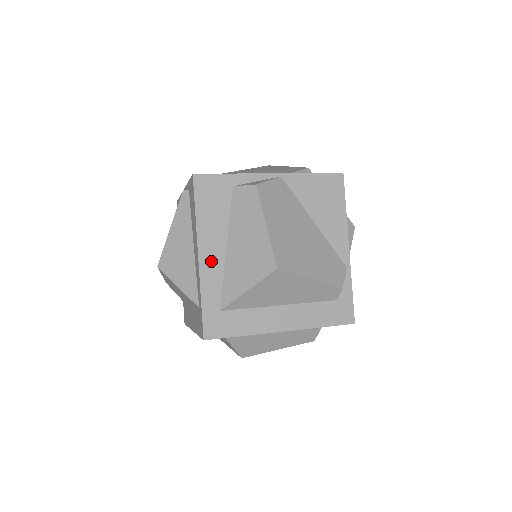
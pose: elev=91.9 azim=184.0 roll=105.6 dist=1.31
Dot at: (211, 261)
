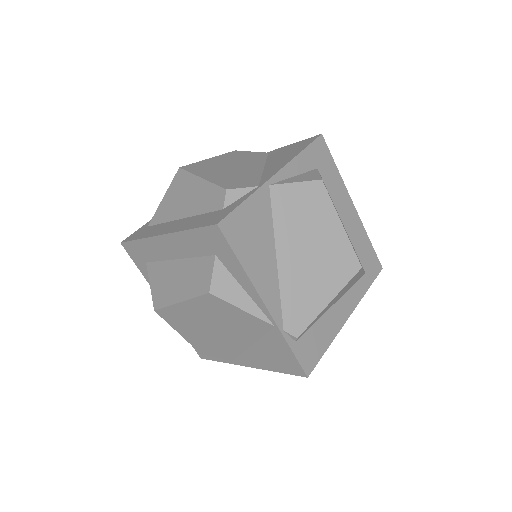
Dot at: occluded
